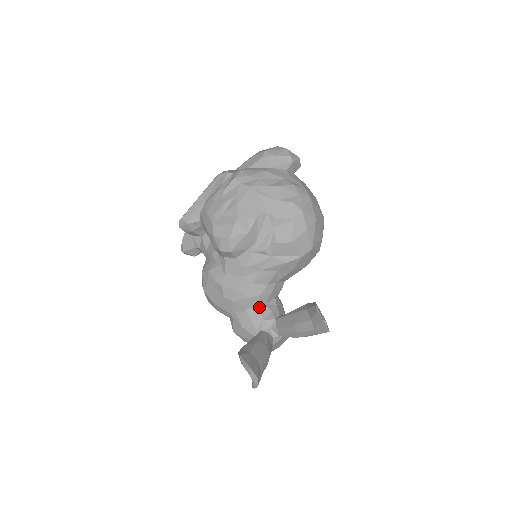
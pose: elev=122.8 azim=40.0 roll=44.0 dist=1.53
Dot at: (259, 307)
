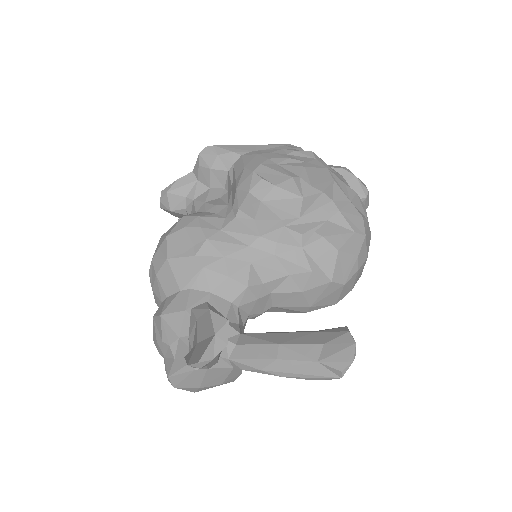
Dot at: (230, 303)
